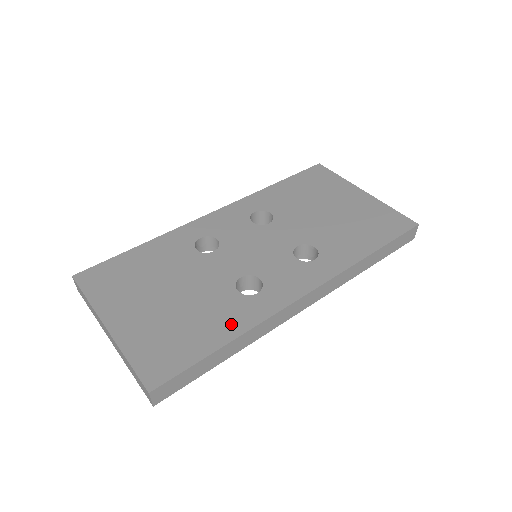
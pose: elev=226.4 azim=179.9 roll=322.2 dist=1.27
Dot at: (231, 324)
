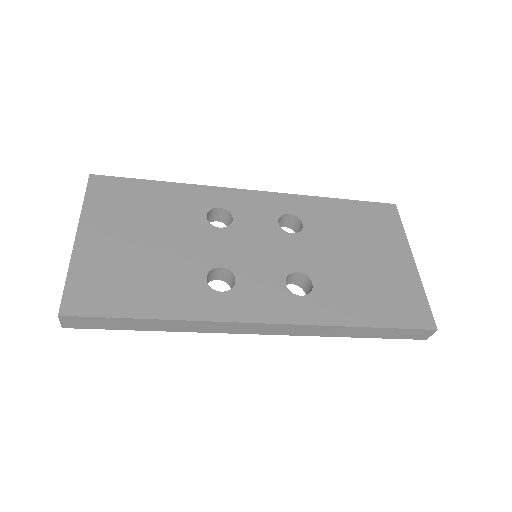
Dot at: (173, 304)
